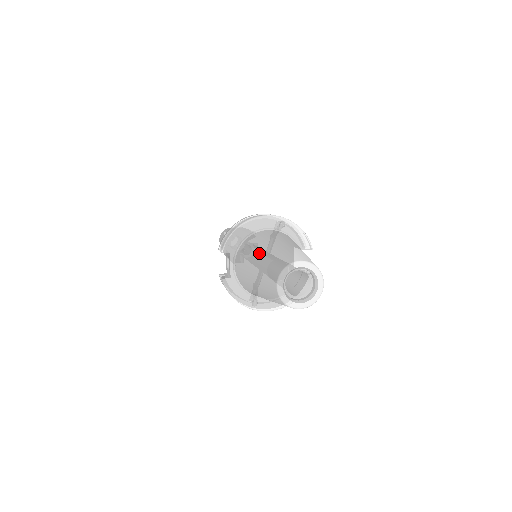
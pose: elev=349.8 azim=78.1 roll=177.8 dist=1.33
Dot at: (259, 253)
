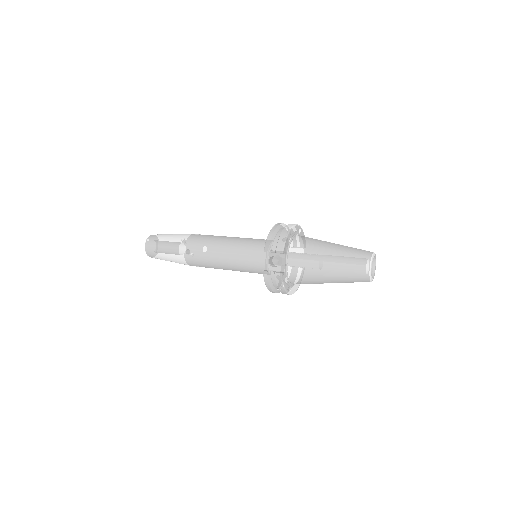
Dot at: (327, 251)
